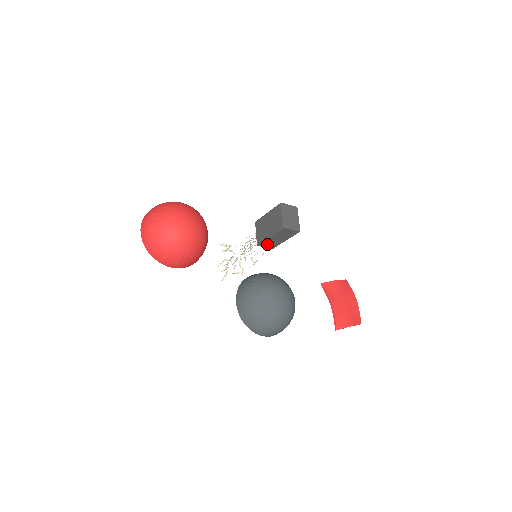
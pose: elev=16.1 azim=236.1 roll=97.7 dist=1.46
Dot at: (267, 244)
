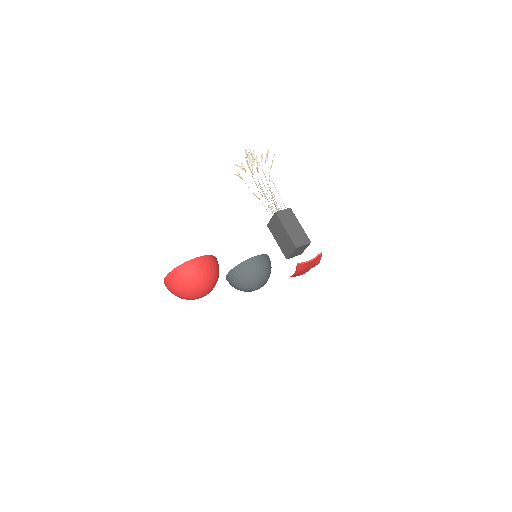
Dot at: occluded
